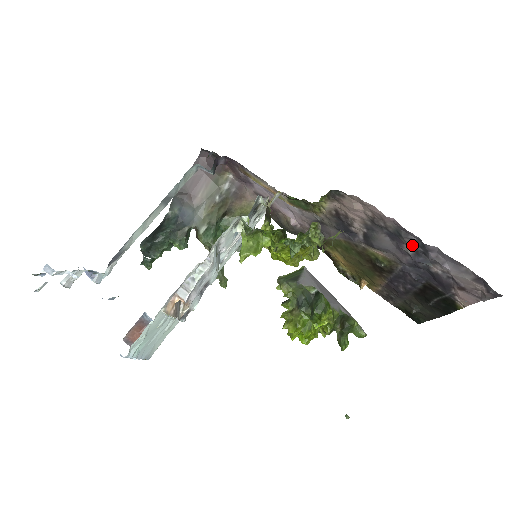
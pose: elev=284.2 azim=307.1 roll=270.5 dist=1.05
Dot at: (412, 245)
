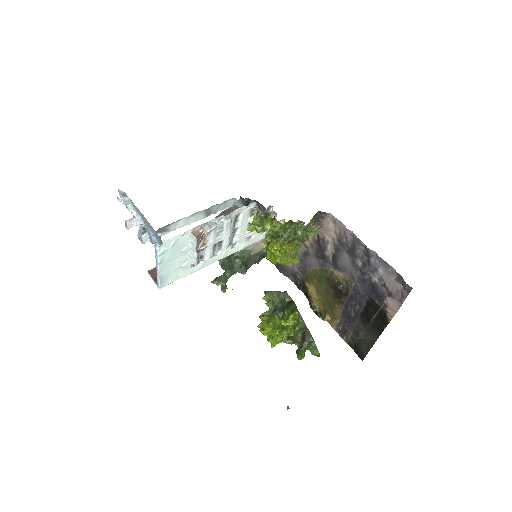
Dot at: (361, 256)
